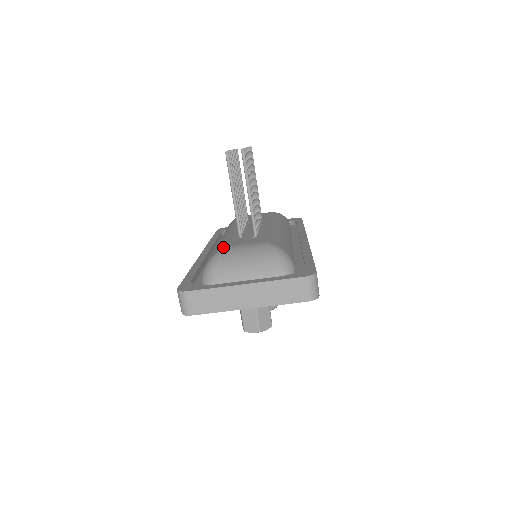
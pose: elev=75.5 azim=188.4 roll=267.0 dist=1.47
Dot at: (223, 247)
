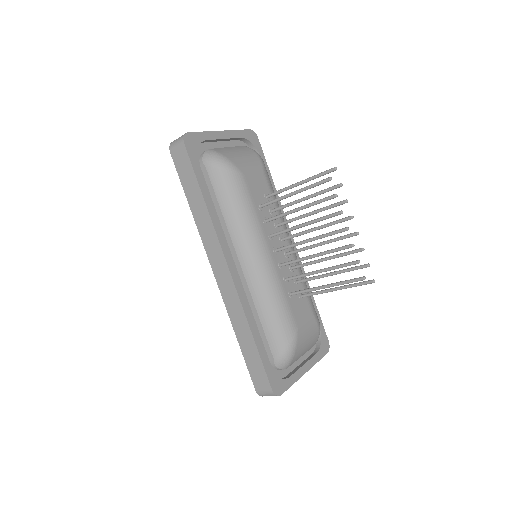
Dot at: (295, 330)
